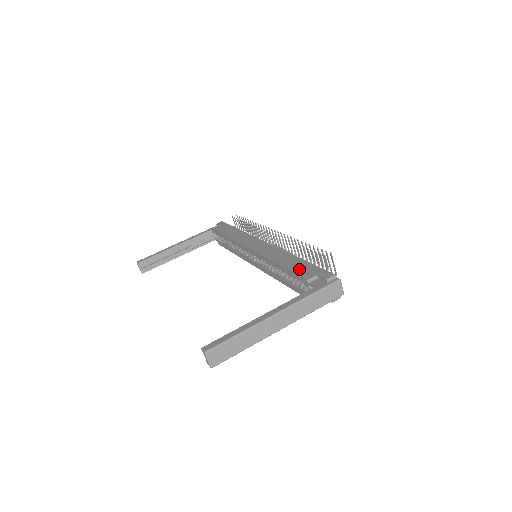
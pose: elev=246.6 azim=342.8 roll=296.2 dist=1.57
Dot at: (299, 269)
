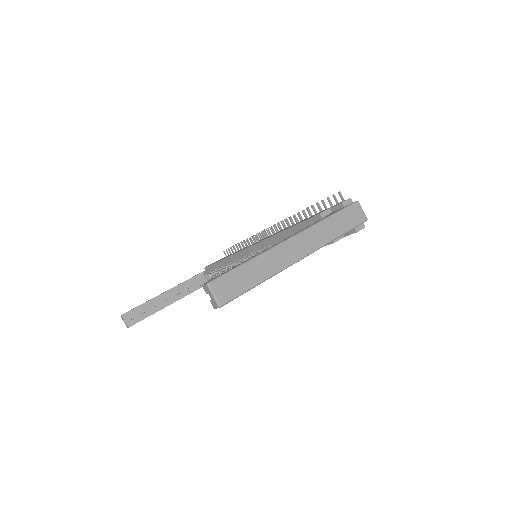
Dot at: occluded
